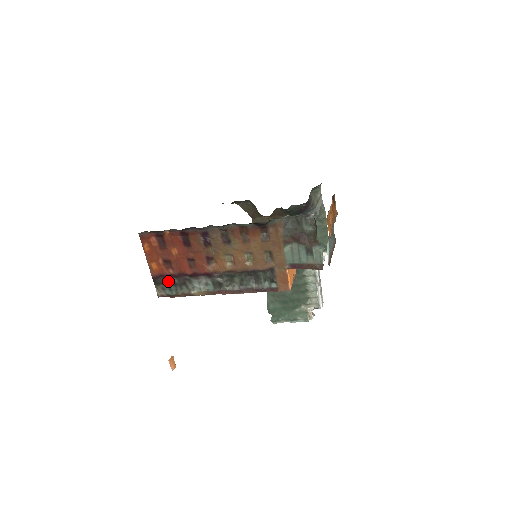
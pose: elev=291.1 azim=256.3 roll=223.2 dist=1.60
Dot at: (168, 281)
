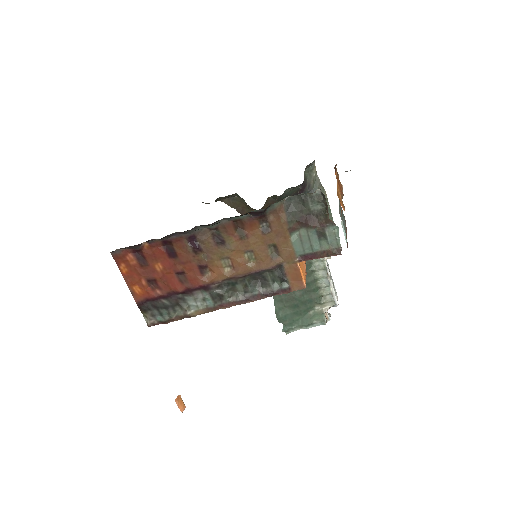
Dot at: (157, 305)
